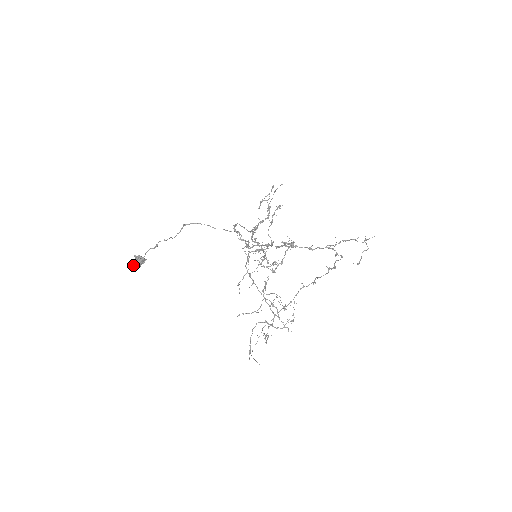
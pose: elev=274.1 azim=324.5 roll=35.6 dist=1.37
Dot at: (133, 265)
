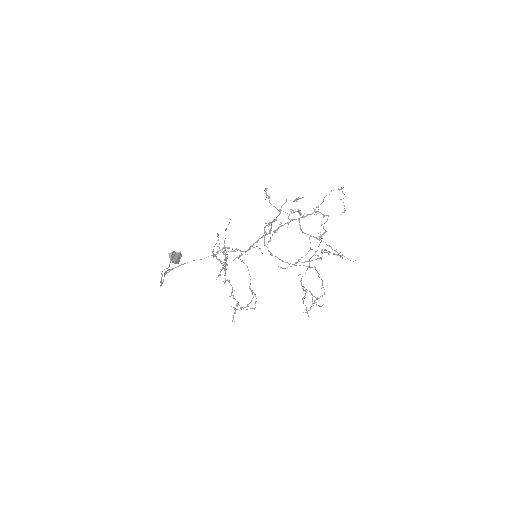
Dot at: (174, 259)
